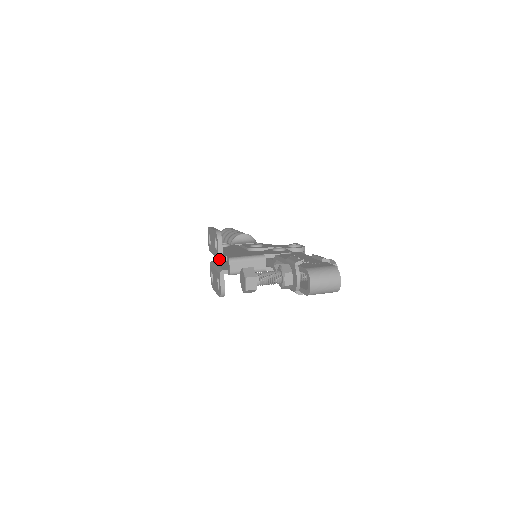
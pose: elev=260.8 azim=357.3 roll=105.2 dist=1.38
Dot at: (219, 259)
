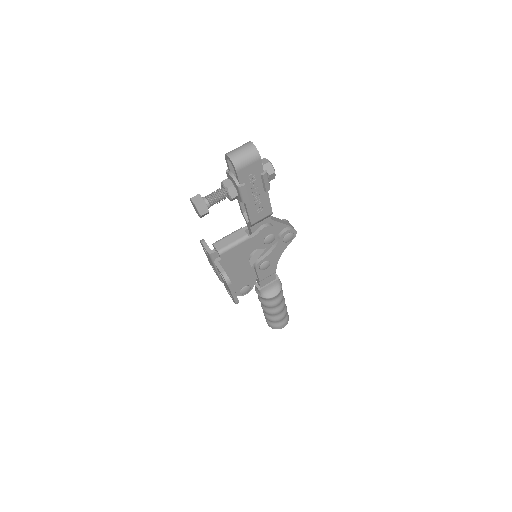
Dot at: (209, 254)
